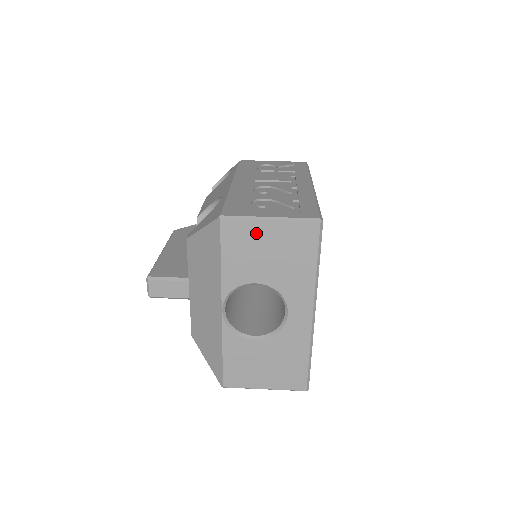
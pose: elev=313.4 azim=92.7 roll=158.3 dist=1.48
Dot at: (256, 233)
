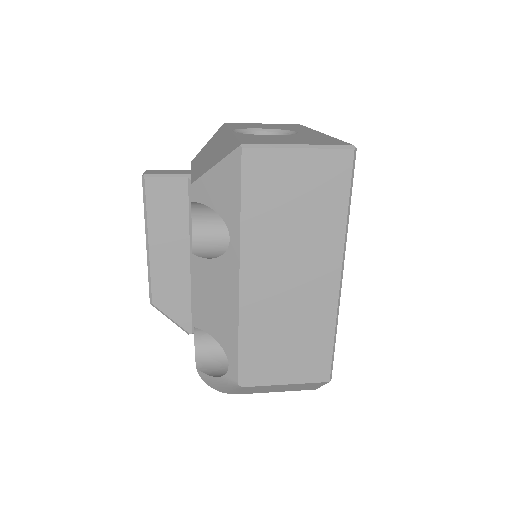
Dot at: (253, 124)
